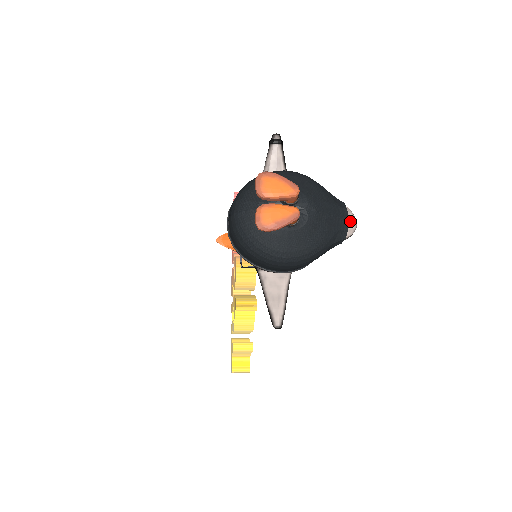
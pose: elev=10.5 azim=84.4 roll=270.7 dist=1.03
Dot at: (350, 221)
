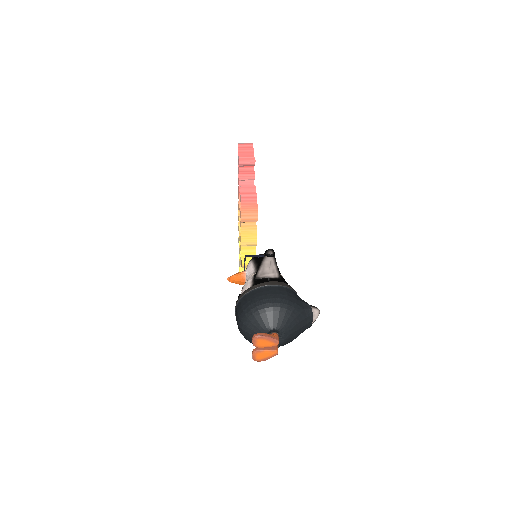
Dot at: (314, 319)
